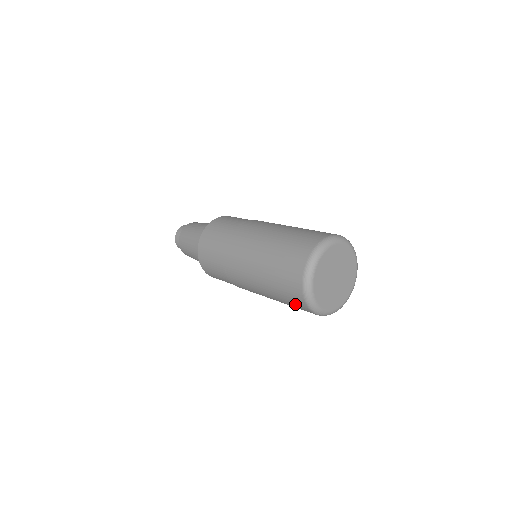
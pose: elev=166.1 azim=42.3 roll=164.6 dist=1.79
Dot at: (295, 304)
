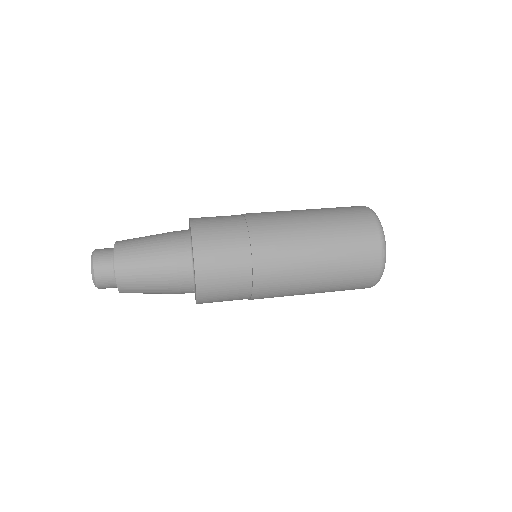
Dot at: occluded
